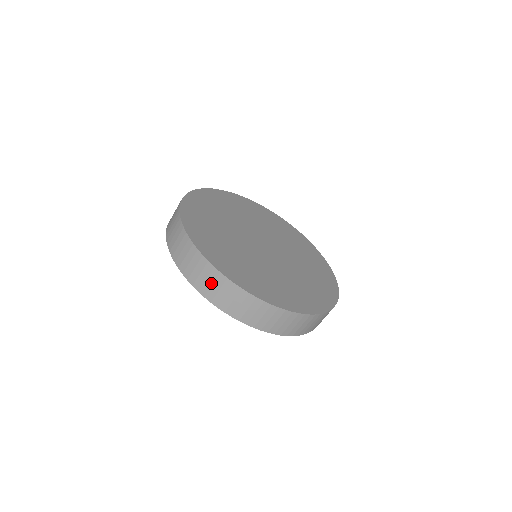
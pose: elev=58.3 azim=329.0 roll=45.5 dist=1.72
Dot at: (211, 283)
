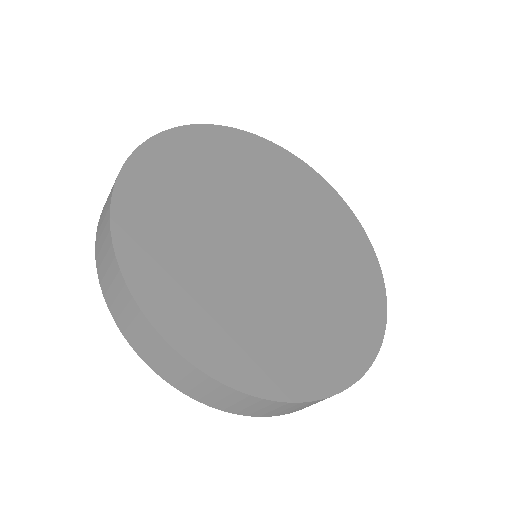
Dot at: (169, 365)
